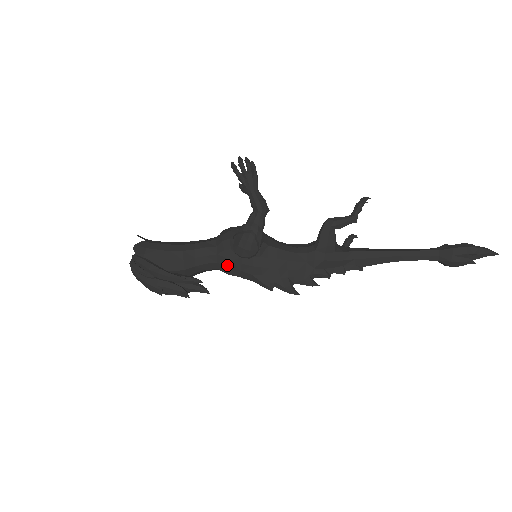
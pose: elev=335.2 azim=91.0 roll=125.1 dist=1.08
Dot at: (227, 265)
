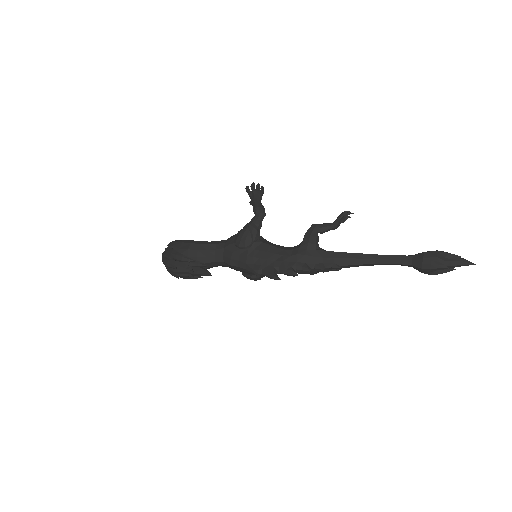
Dot at: (229, 256)
